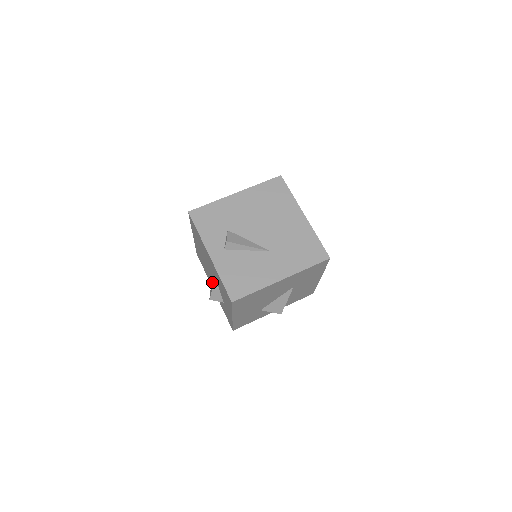
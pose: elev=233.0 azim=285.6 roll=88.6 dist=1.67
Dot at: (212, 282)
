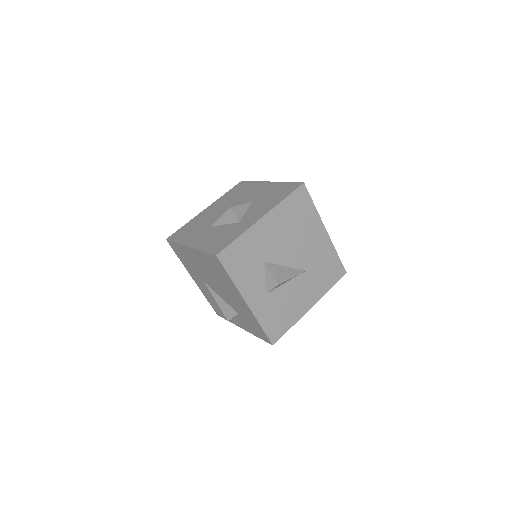
Dot at: occluded
